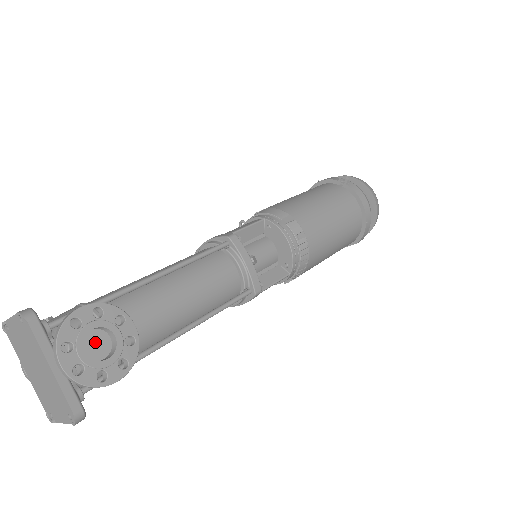
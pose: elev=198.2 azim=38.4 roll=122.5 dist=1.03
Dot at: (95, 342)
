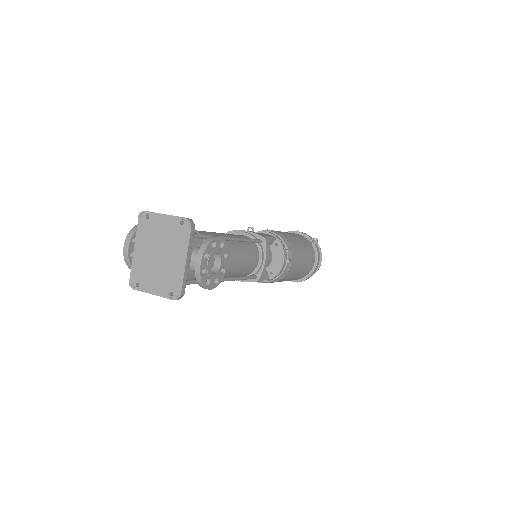
Dot at: occluded
